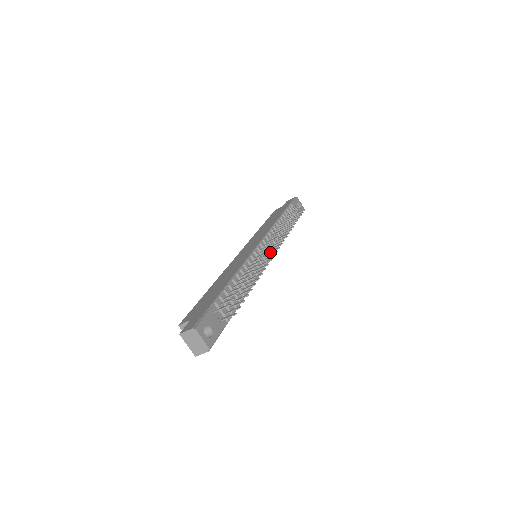
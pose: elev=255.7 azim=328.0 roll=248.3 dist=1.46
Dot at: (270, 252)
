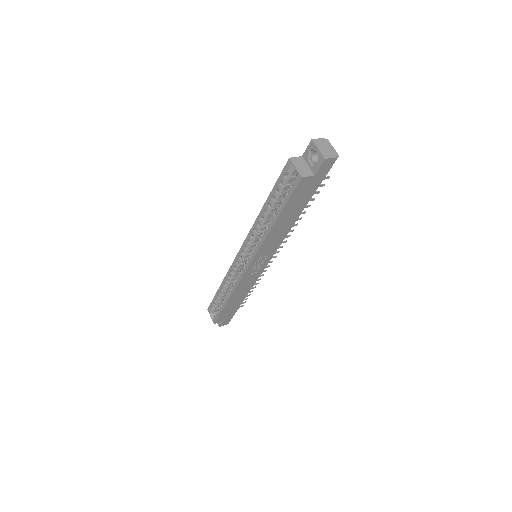
Dot at: occluded
